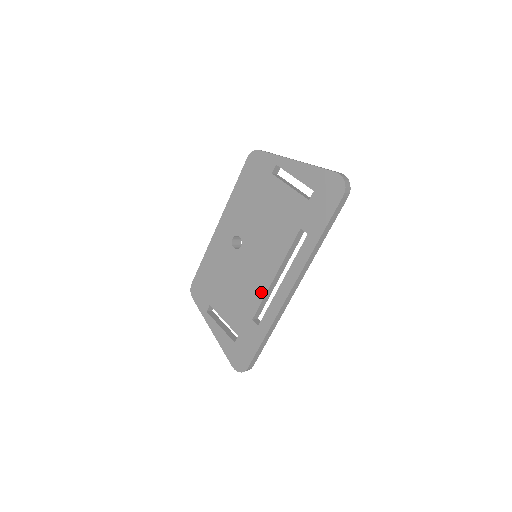
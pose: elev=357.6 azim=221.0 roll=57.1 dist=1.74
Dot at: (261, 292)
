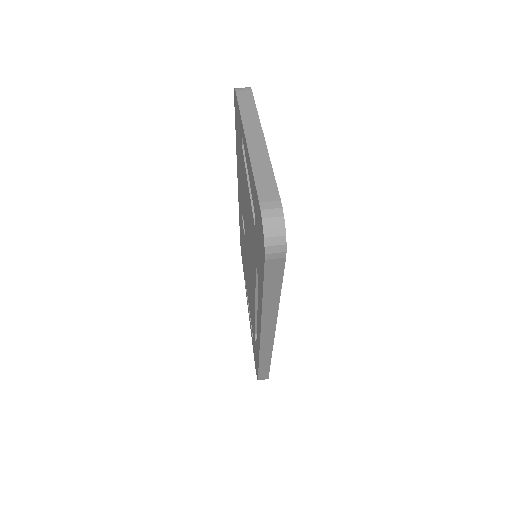
Dot at: (253, 311)
